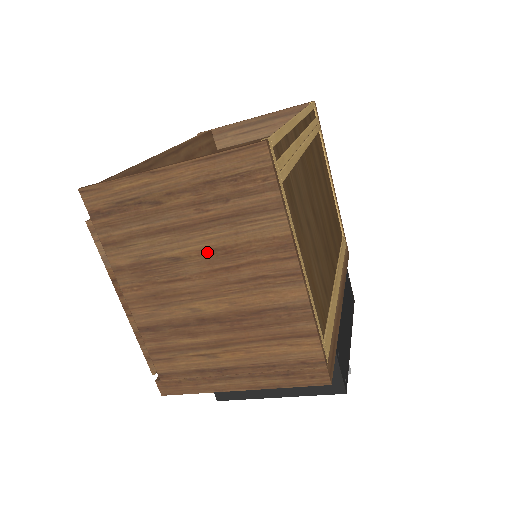
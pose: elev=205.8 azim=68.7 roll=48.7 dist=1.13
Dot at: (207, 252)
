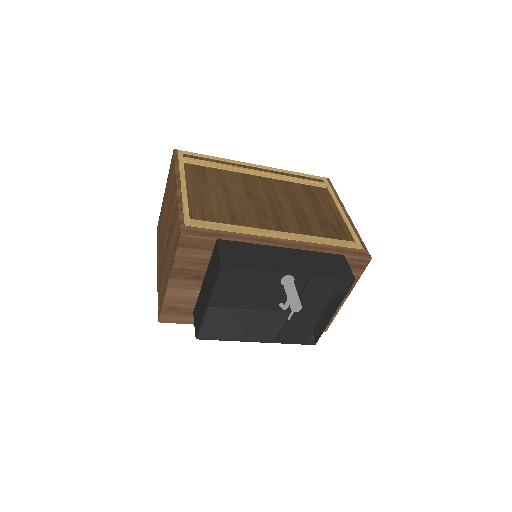
Dot at: (167, 212)
